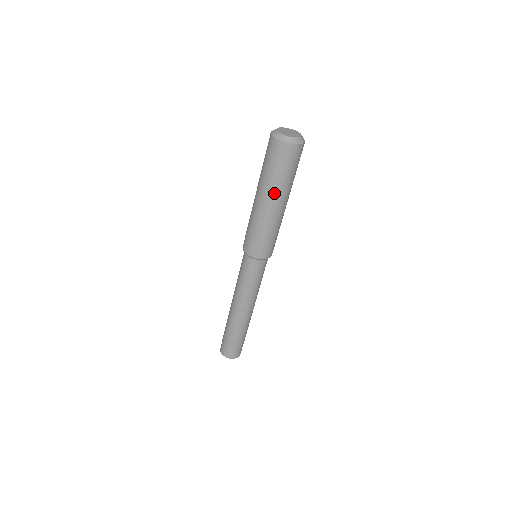
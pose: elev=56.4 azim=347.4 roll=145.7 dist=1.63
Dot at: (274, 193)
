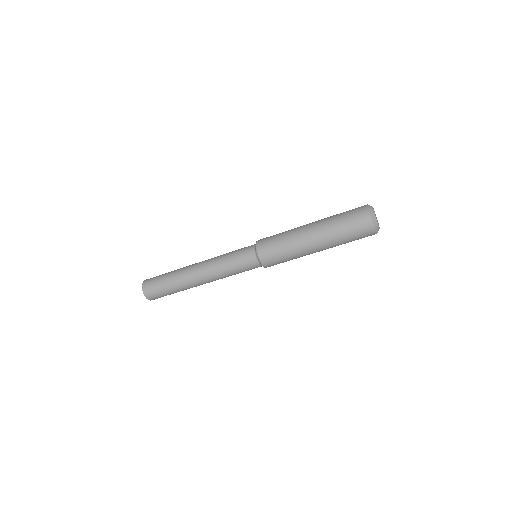
Dot at: (329, 245)
